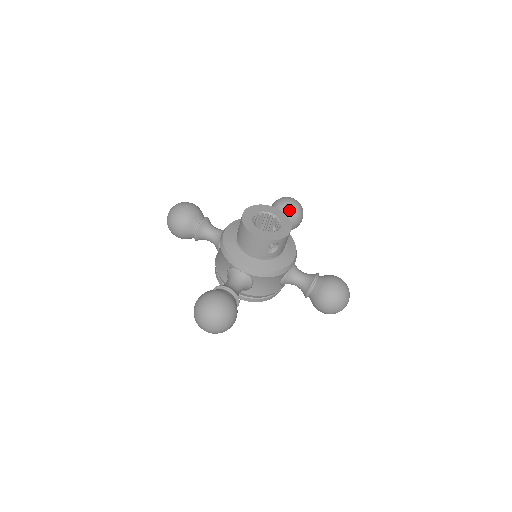
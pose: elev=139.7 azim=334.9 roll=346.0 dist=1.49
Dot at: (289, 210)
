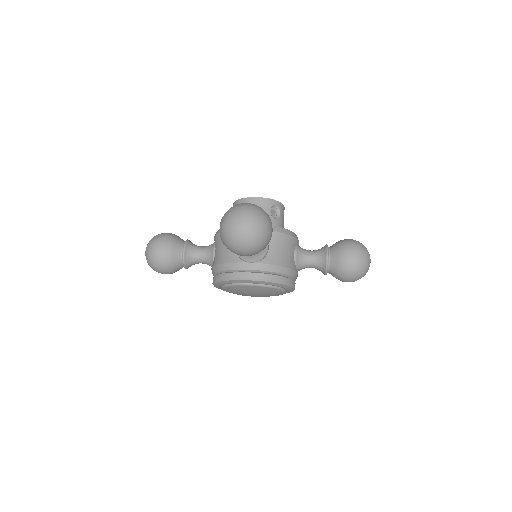
Dot at: occluded
